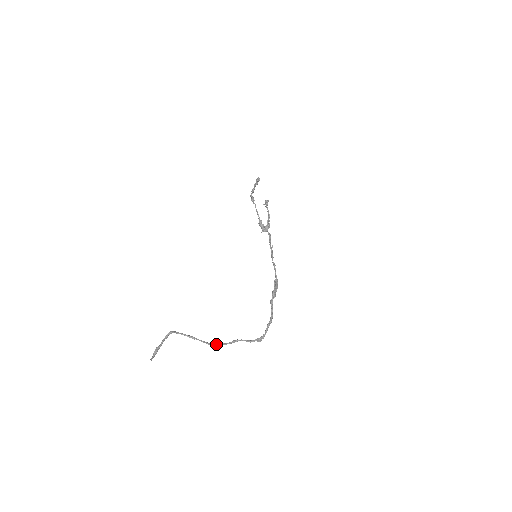
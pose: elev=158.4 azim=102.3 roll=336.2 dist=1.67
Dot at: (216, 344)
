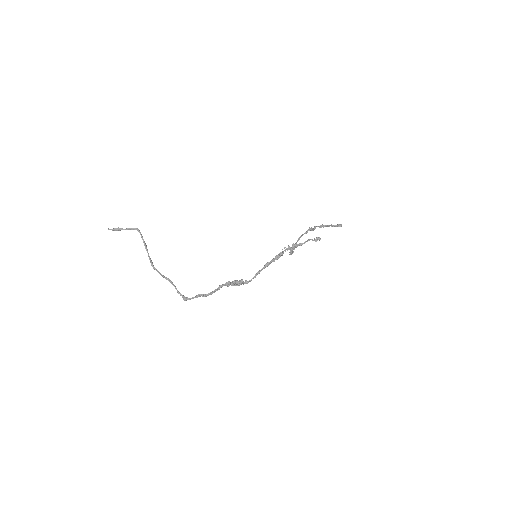
Dot at: occluded
